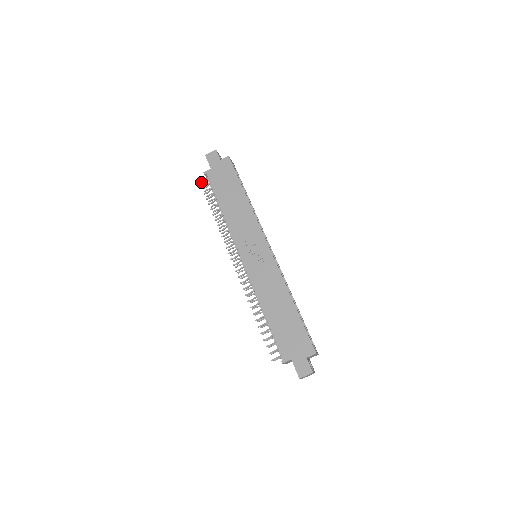
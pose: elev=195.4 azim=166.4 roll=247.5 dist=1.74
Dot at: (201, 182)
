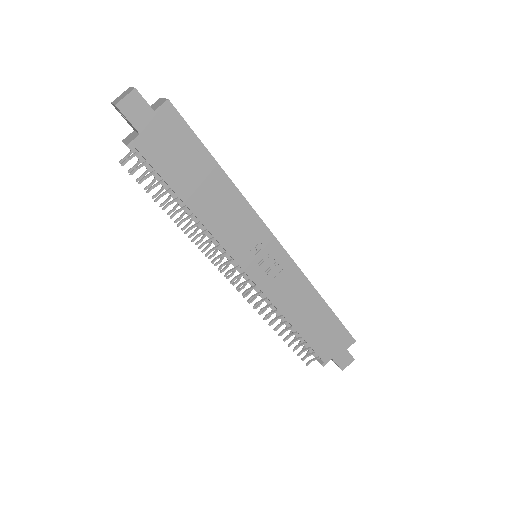
Dot at: (123, 162)
